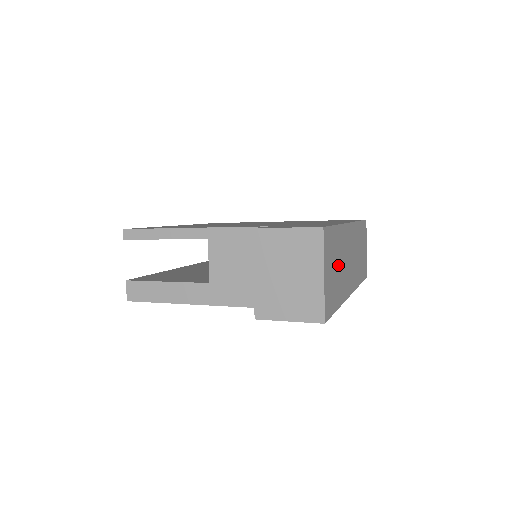
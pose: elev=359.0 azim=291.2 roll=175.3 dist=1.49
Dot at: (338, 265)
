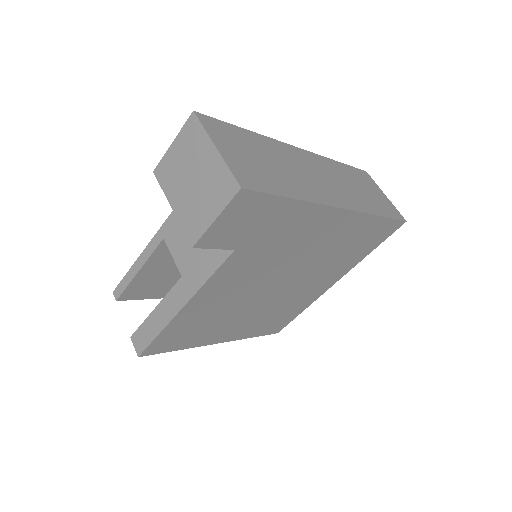
Dot at: (271, 162)
